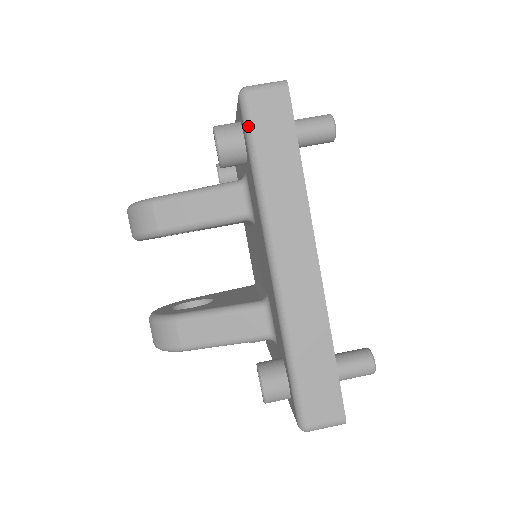
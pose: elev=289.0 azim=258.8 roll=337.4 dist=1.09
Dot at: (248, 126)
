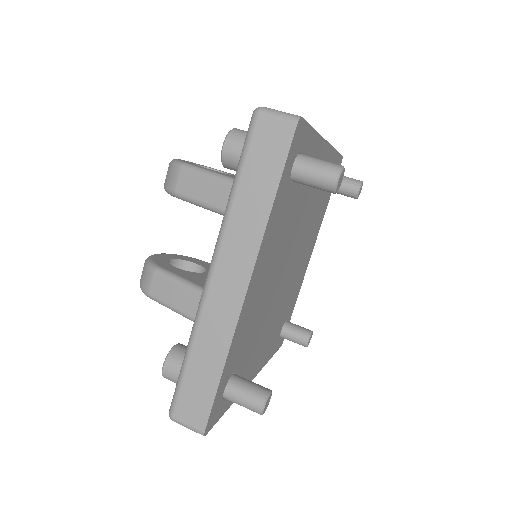
Dot at: (245, 144)
